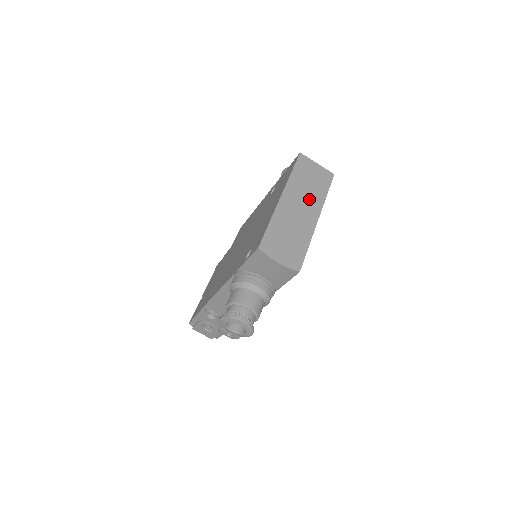
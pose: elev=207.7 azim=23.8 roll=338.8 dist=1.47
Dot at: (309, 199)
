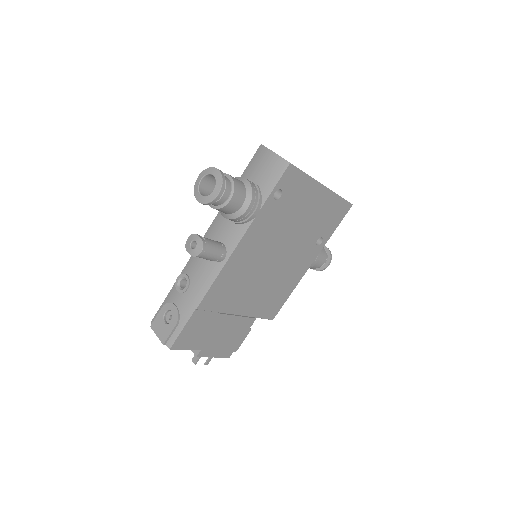
Dot at: occluded
